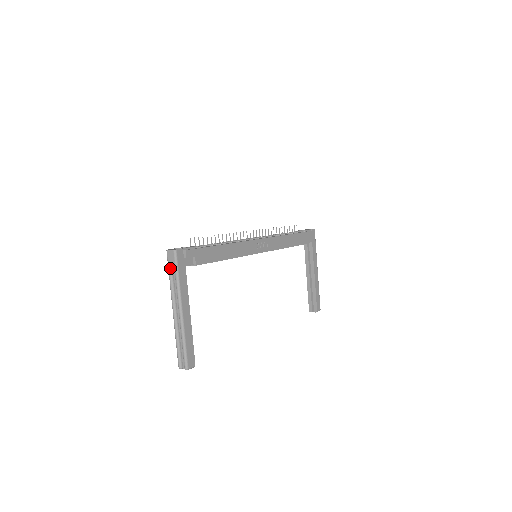
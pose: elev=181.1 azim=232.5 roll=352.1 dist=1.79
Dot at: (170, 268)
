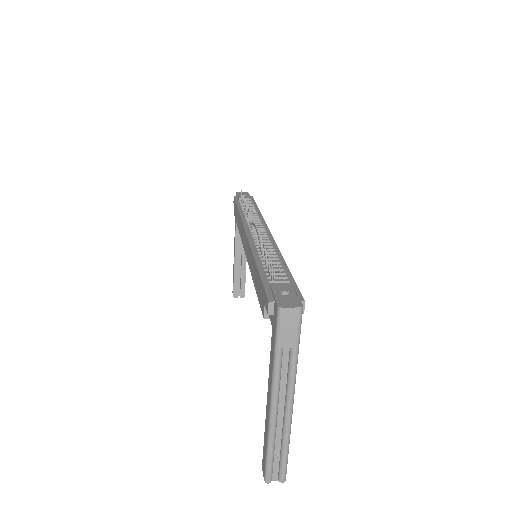
Dot at: (284, 338)
